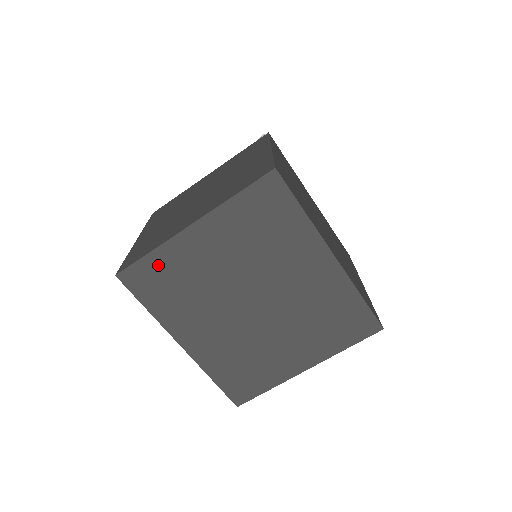
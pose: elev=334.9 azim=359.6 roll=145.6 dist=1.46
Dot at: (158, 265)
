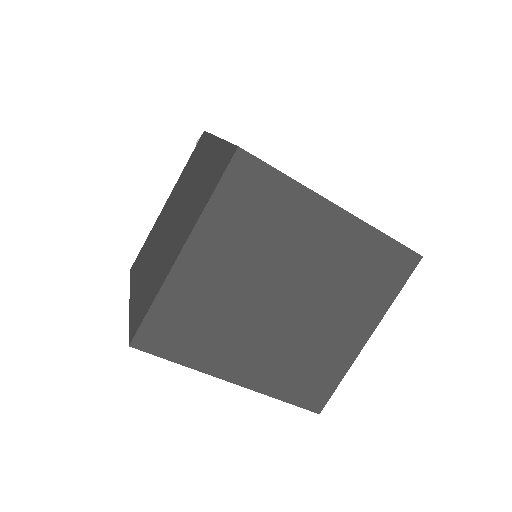
Dot at: (168, 311)
